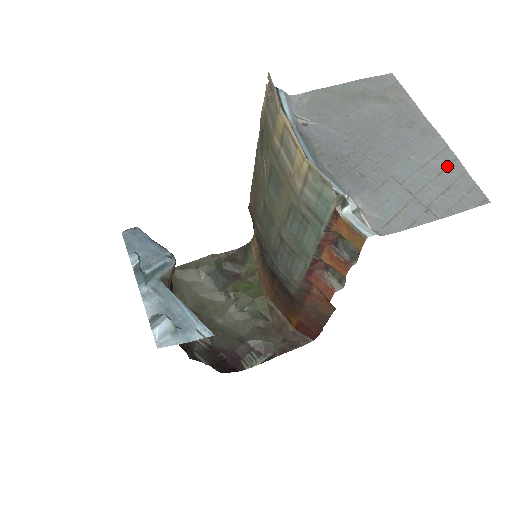
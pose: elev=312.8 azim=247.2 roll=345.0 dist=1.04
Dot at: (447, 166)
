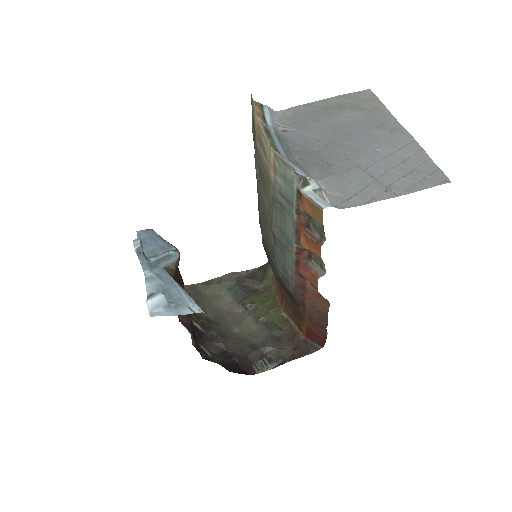
Dot at: (412, 155)
